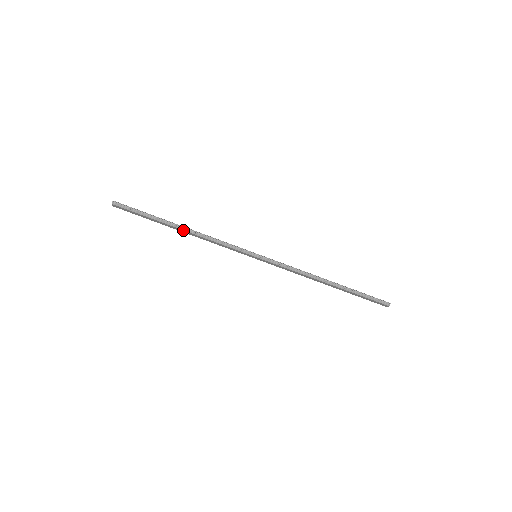
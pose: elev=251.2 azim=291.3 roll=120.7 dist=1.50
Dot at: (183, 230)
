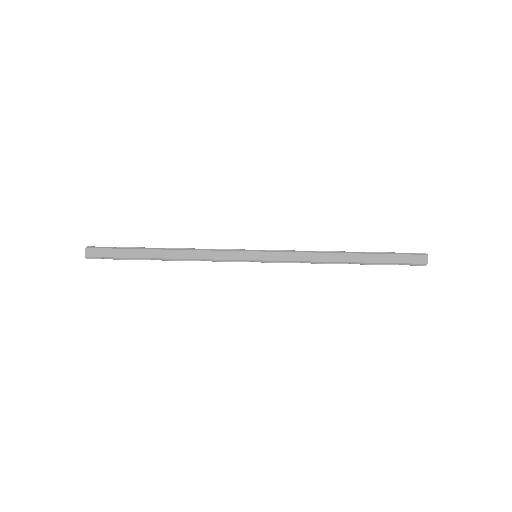
Dot at: (168, 250)
